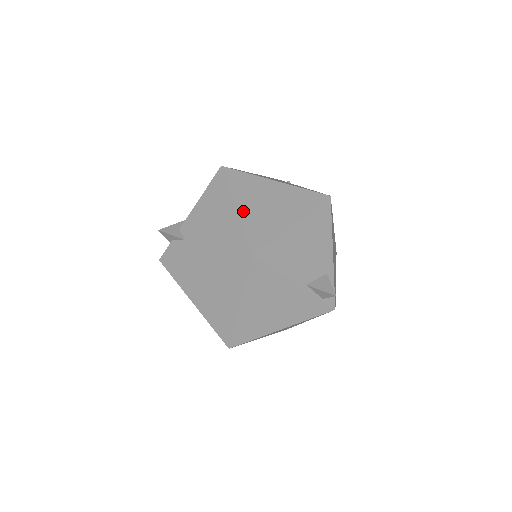
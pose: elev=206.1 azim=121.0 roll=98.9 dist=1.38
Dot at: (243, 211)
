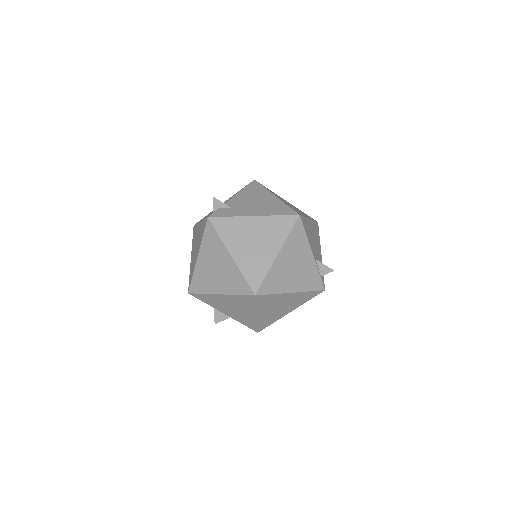
Dot at: (280, 199)
